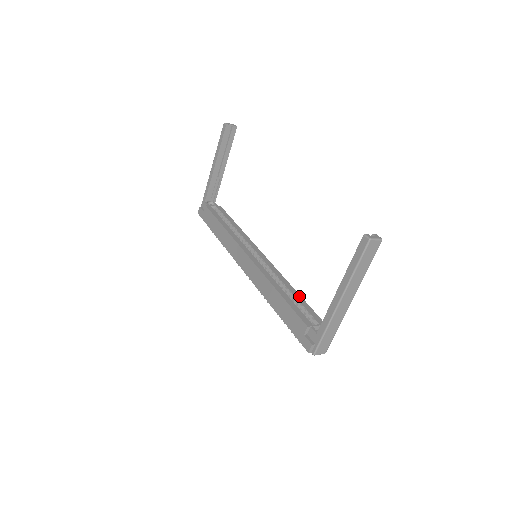
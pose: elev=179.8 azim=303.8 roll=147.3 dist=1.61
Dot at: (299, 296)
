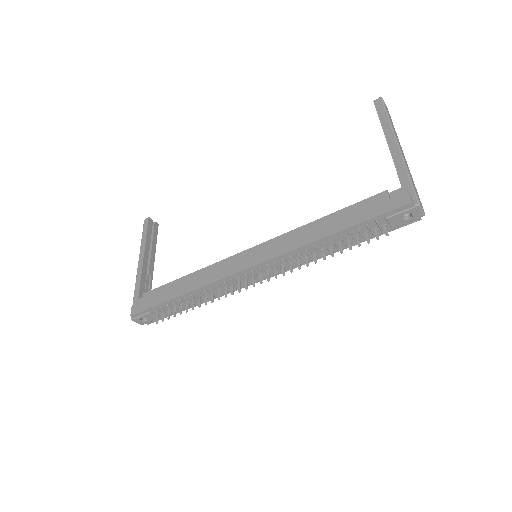
Dot at: occluded
